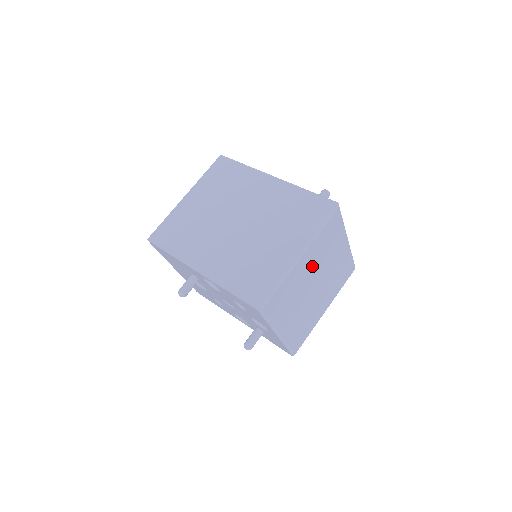
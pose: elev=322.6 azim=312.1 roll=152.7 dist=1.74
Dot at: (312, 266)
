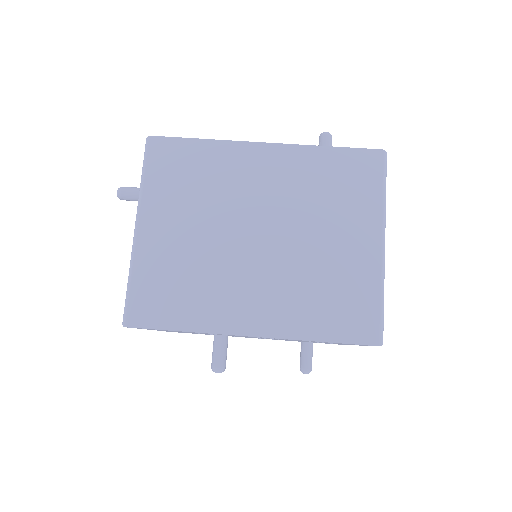
Dot at: occluded
